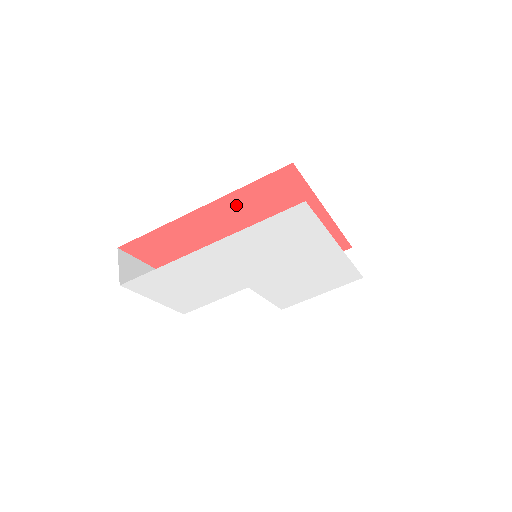
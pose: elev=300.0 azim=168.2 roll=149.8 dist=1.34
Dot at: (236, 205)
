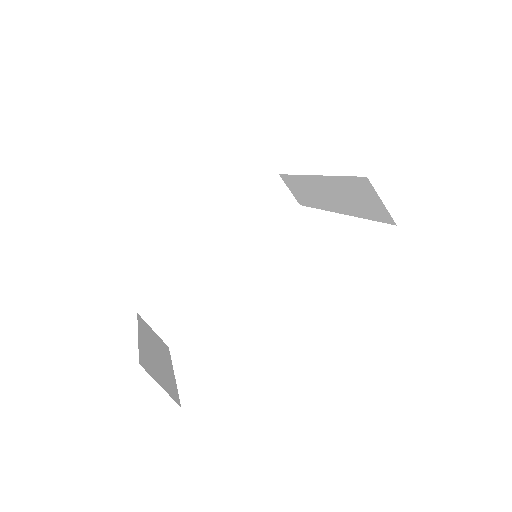
Dot at: occluded
